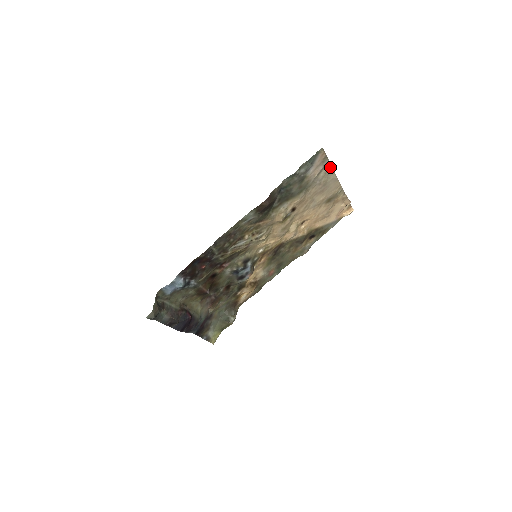
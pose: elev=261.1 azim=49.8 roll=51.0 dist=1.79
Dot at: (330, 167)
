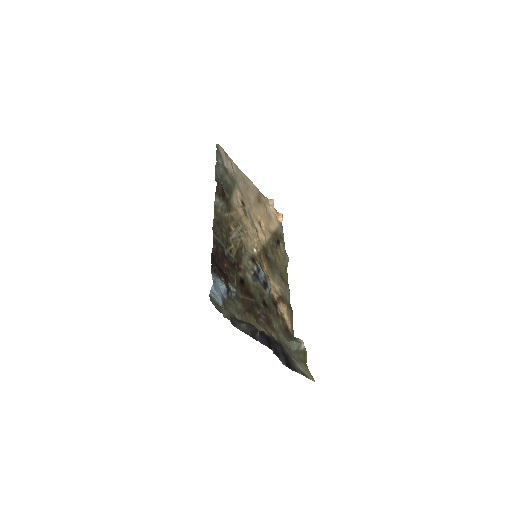
Dot at: (235, 165)
